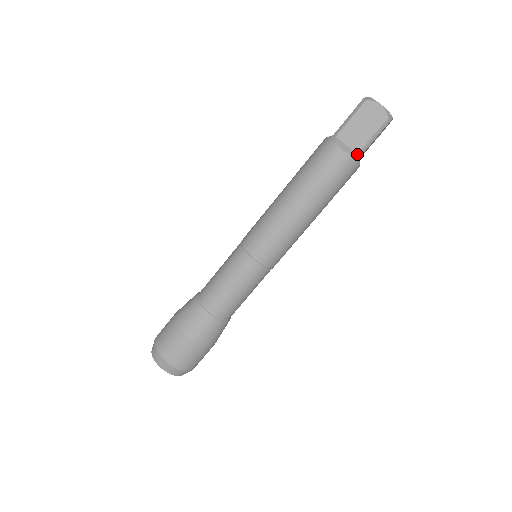
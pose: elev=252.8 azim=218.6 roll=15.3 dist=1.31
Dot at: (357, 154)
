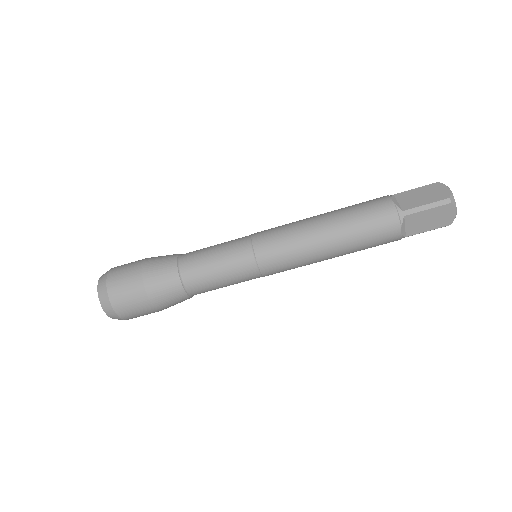
Dot at: (403, 211)
